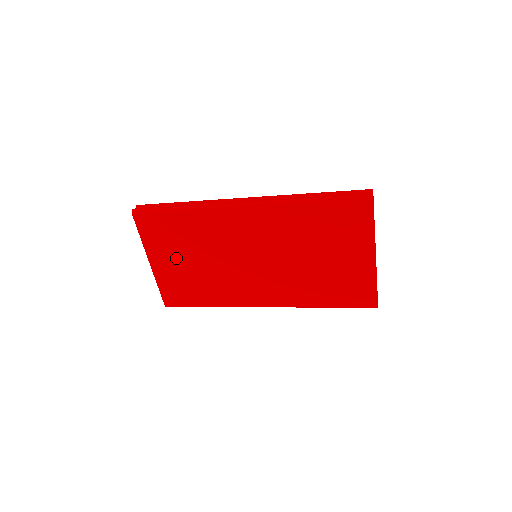
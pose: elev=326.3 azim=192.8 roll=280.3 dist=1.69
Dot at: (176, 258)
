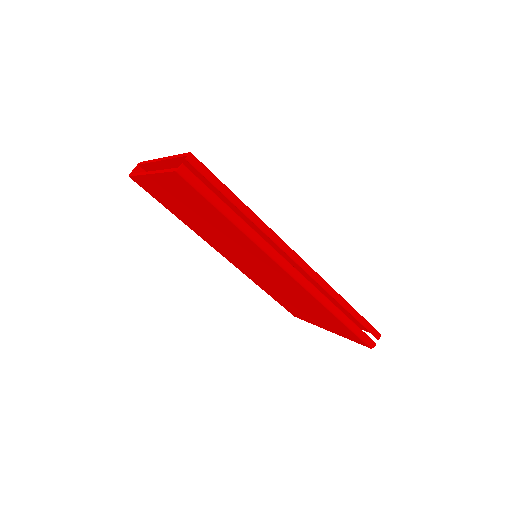
Dot at: (183, 202)
